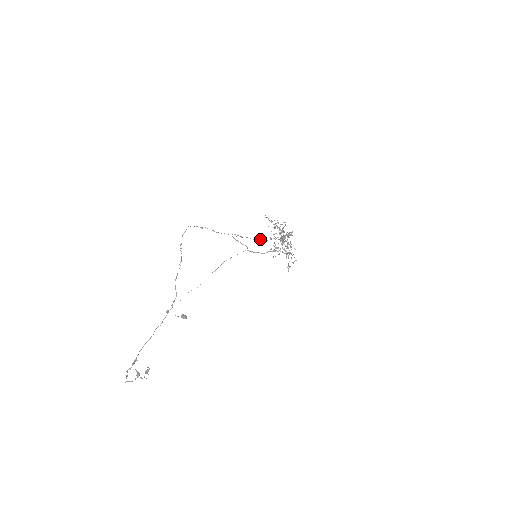
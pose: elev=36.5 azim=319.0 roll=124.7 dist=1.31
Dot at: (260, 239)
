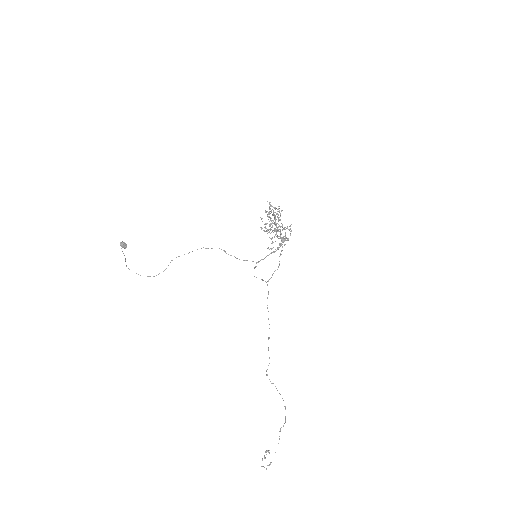
Dot at: occluded
